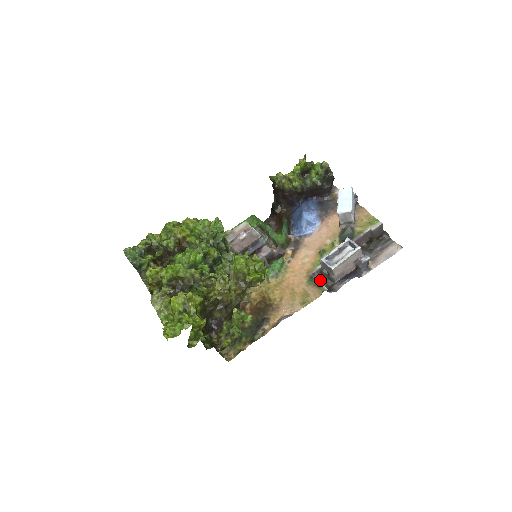
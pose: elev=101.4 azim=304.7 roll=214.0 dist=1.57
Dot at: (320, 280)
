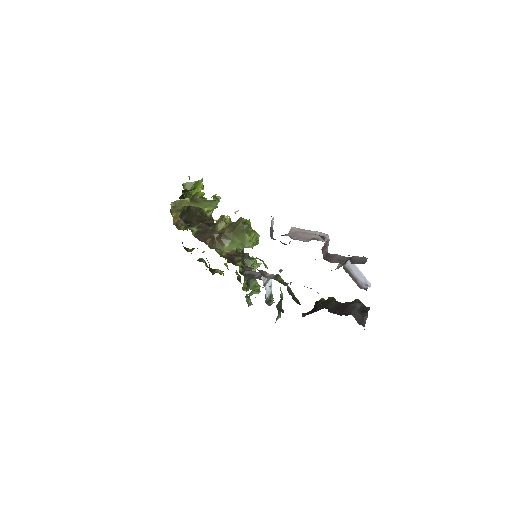
Dot at: (275, 239)
